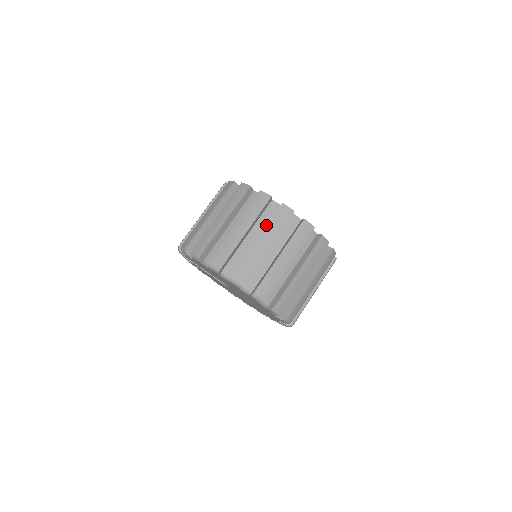
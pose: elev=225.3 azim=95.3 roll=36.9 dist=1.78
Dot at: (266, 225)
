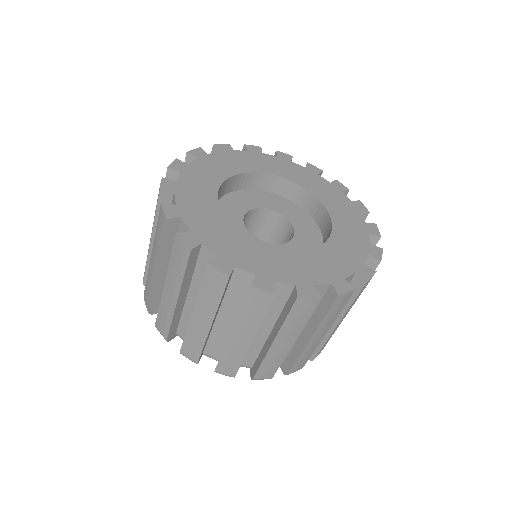
Dot at: occluded
